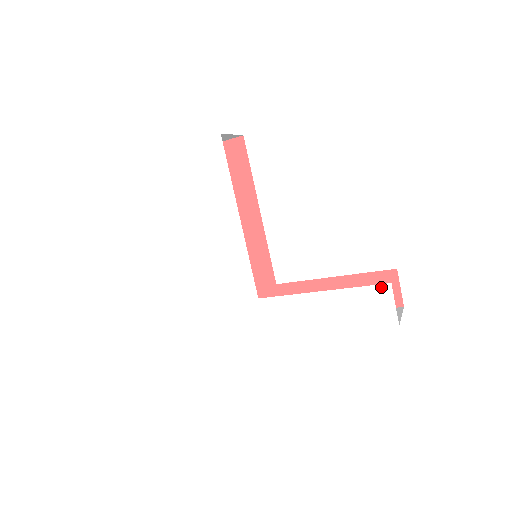
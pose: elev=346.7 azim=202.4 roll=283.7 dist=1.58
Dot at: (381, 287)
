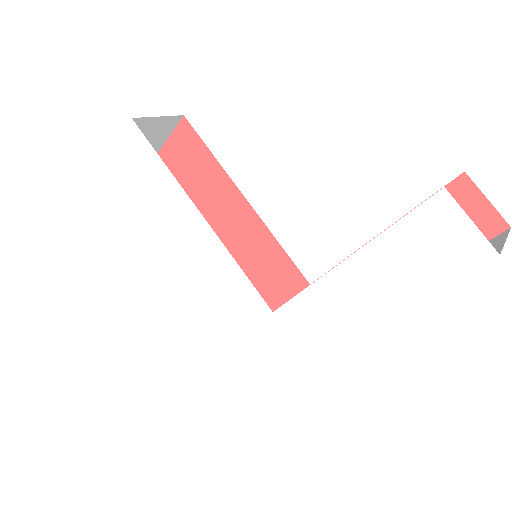
Dot at: (431, 203)
